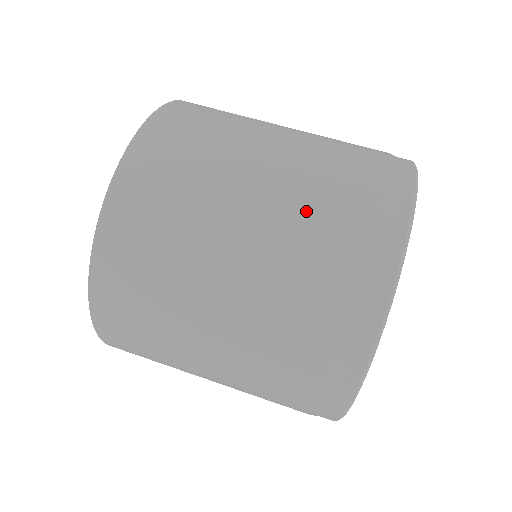
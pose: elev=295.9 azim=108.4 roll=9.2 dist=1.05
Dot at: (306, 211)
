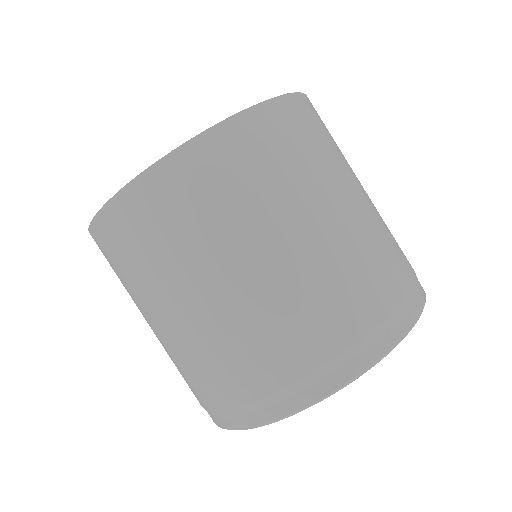
Dot at: (310, 296)
